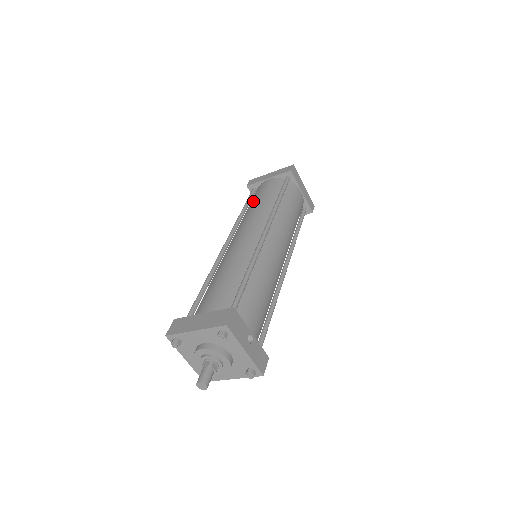
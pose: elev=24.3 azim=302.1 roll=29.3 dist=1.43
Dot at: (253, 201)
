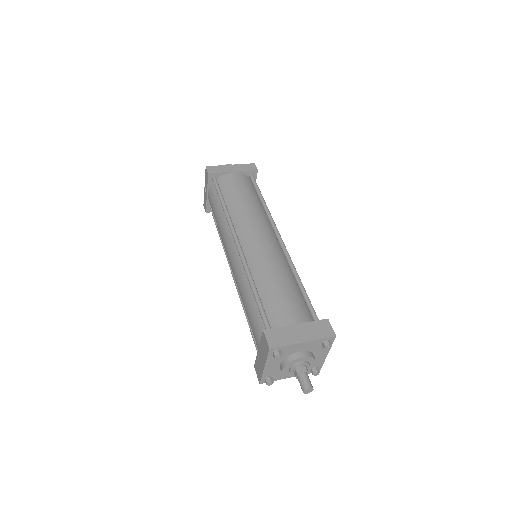
Dot at: (235, 196)
